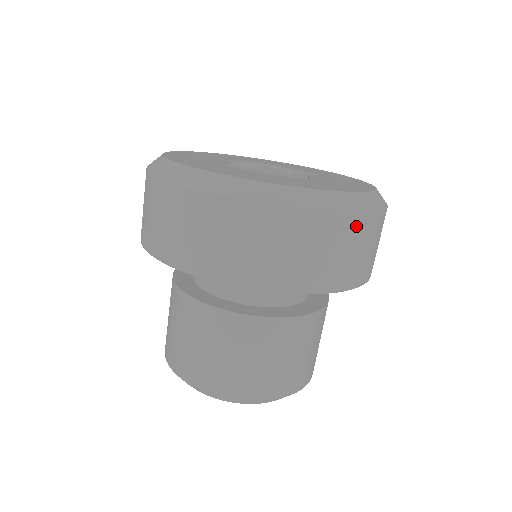
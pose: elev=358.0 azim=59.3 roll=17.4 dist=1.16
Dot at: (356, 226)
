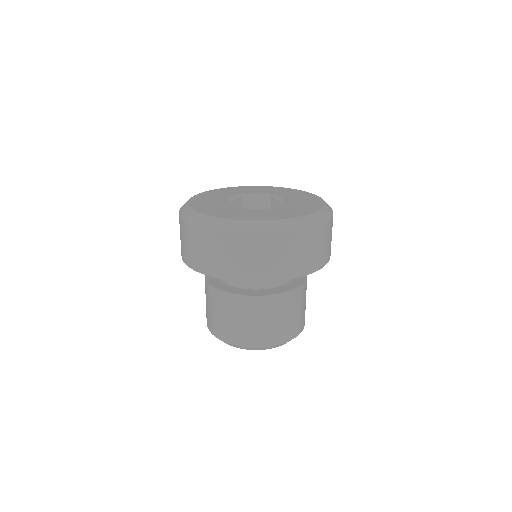
Dot at: (268, 242)
